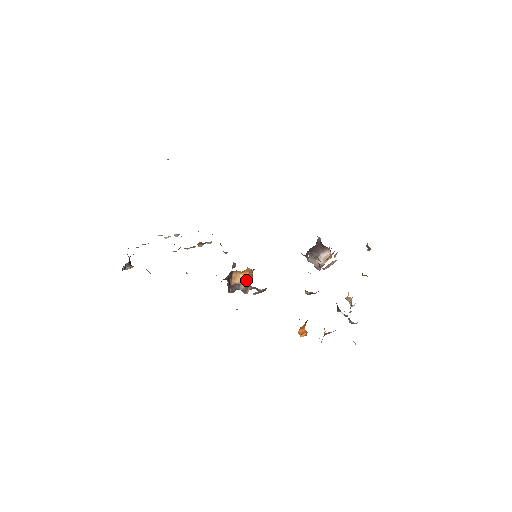
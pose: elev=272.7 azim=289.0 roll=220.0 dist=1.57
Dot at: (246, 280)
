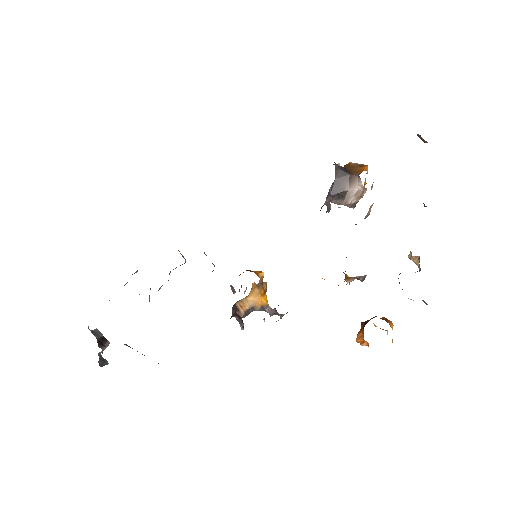
Dot at: (258, 299)
